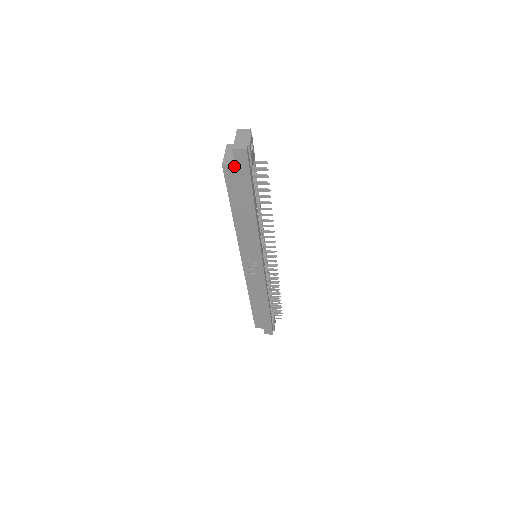
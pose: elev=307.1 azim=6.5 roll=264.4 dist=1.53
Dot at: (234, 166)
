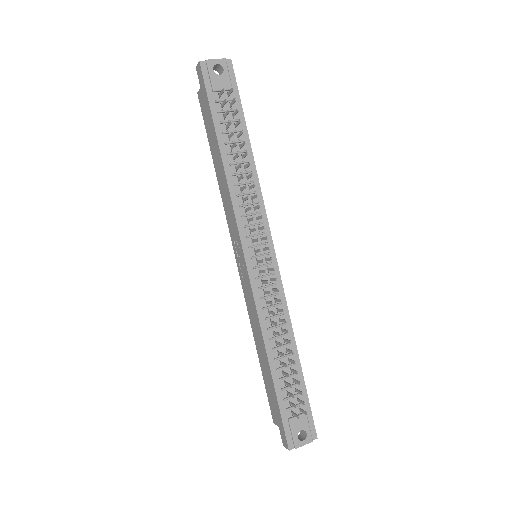
Dot at: (201, 90)
